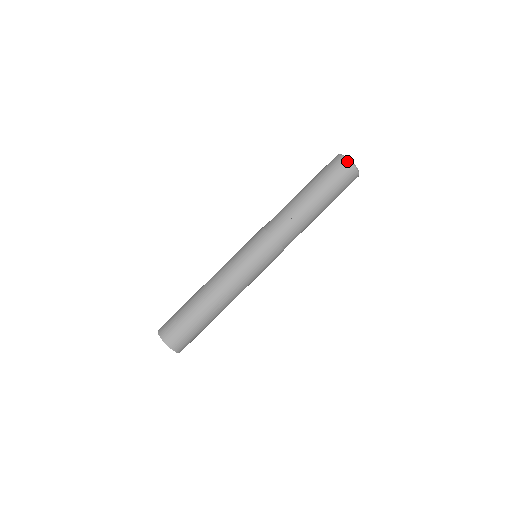
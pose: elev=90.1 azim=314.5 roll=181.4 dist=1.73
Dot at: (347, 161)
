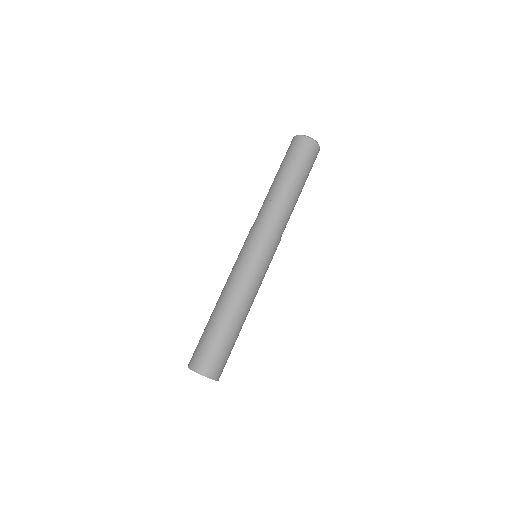
Dot at: (295, 137)
